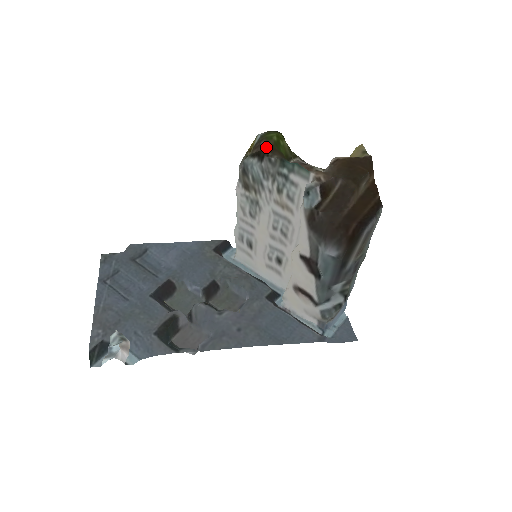
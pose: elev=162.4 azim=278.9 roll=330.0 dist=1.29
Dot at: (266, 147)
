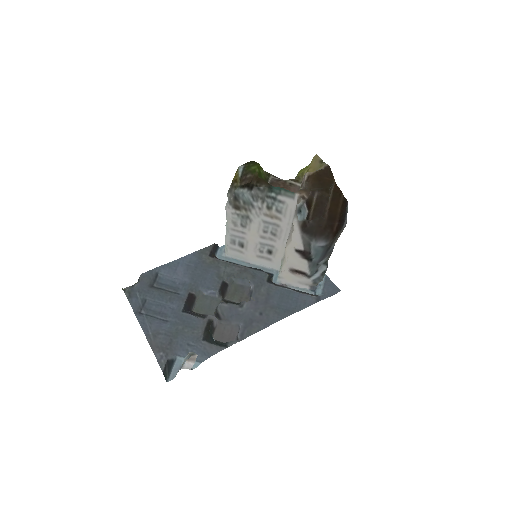
Dot at: (253, 179)
